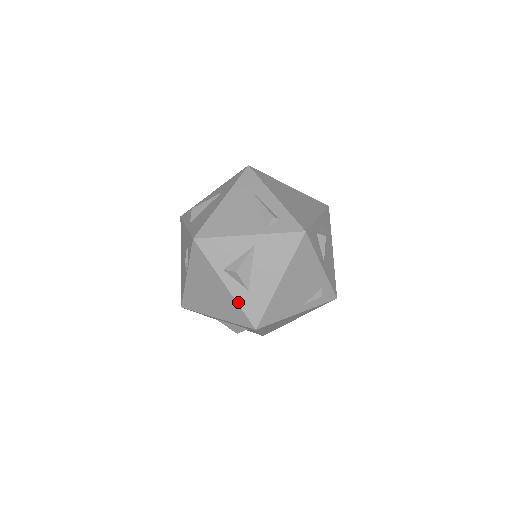
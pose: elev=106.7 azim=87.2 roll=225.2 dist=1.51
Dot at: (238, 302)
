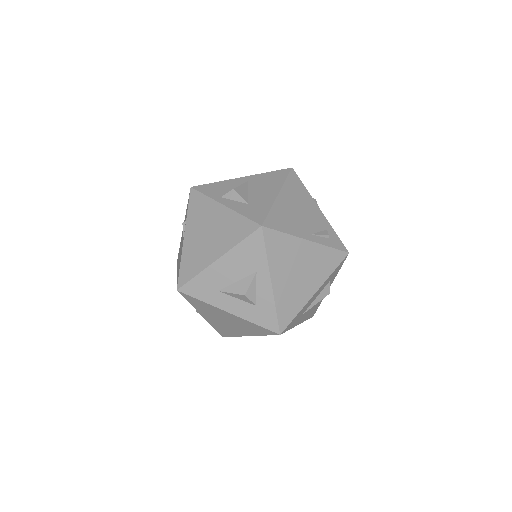
Dot at: (239, 212)
